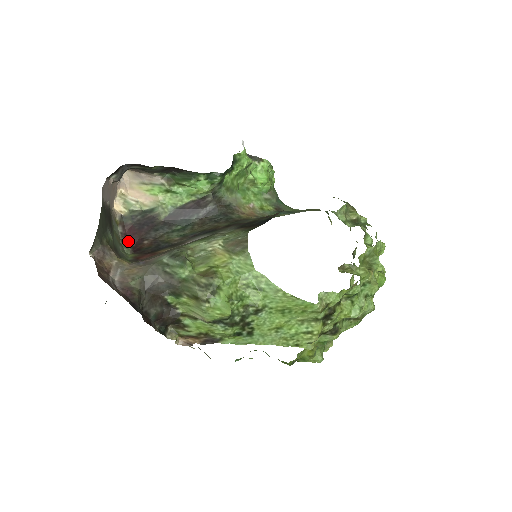
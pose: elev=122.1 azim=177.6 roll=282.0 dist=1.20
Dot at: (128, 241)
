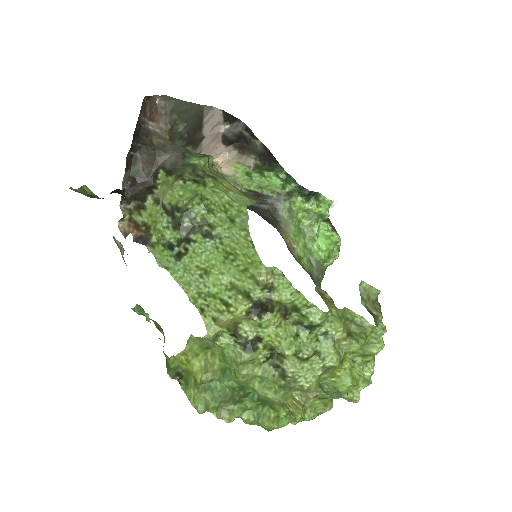
Dot at: occluded
